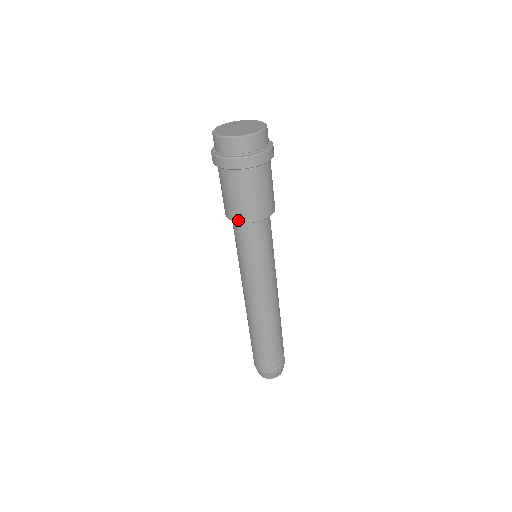
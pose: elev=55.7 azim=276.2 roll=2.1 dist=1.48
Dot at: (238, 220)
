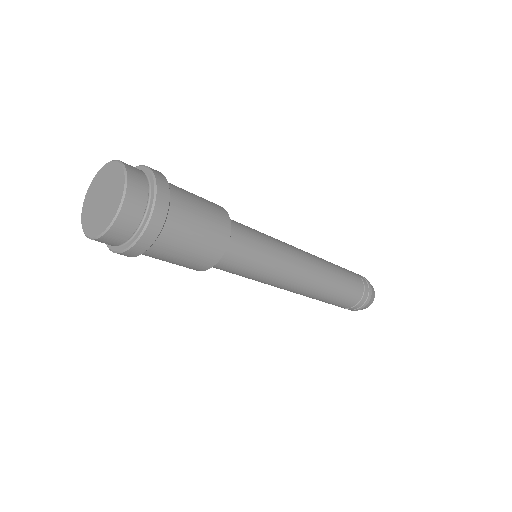
Dot at: (198, 270)
